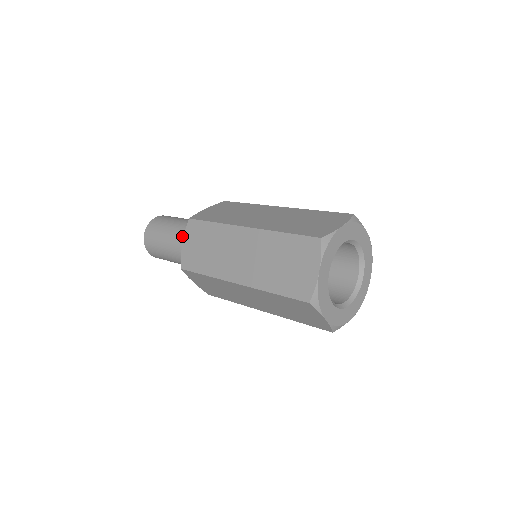
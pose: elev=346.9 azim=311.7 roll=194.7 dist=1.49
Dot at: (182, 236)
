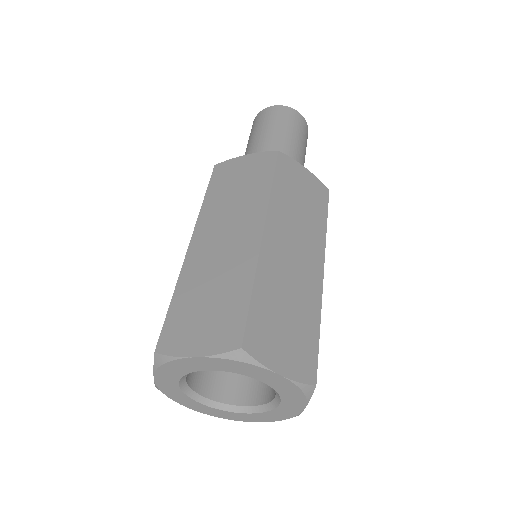
Dot at: occluded
